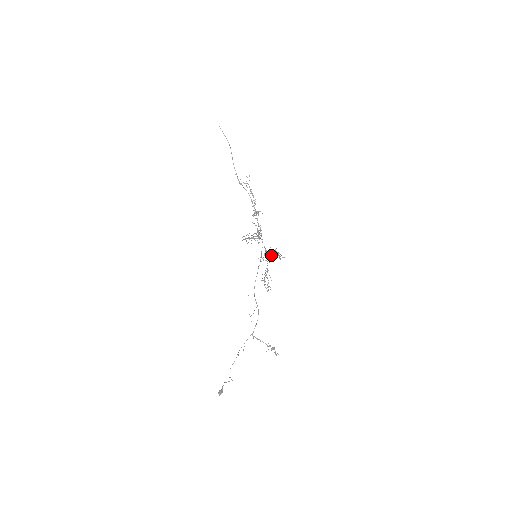
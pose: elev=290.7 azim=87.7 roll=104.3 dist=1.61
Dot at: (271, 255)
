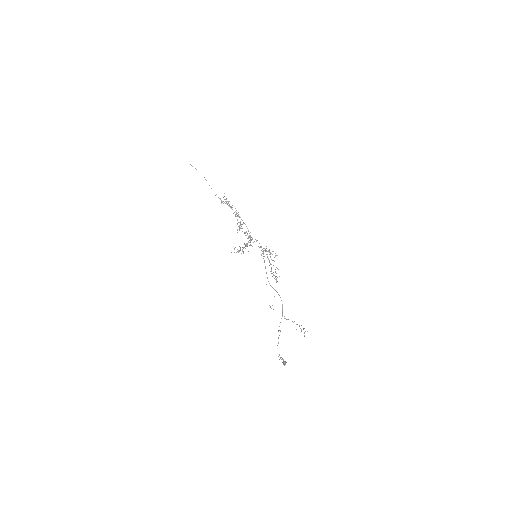
Dot at: (266, 254)
